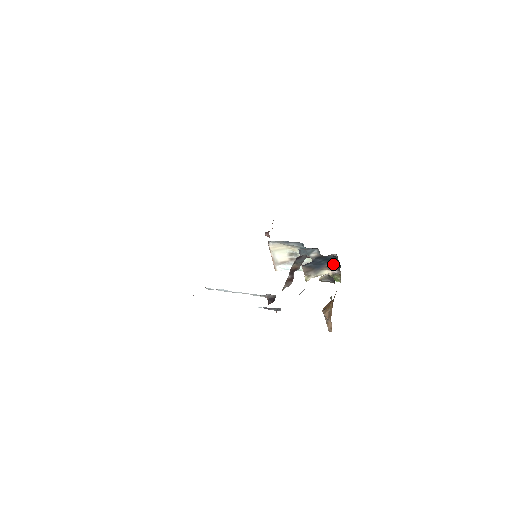
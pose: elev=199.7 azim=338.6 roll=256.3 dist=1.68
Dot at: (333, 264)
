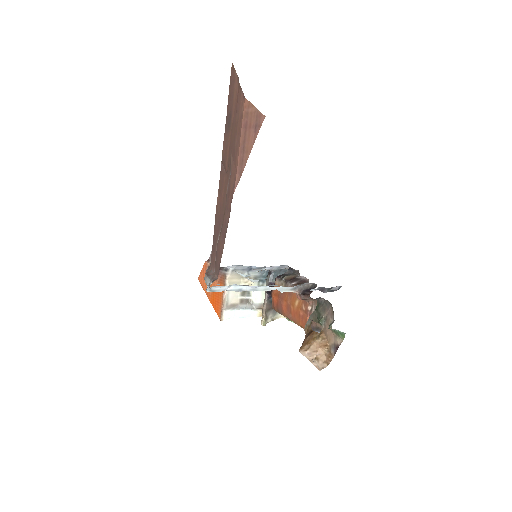
Dot at: occluded
